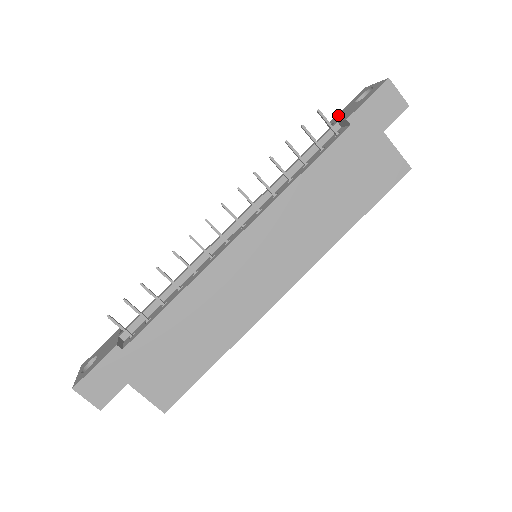
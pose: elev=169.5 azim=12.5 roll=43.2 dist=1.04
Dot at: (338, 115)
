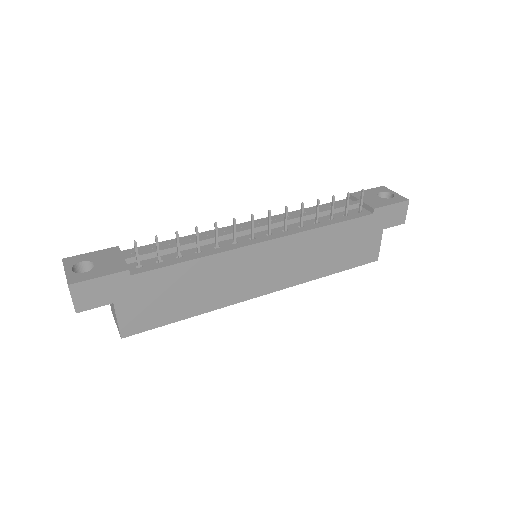
Dot at: occluded
